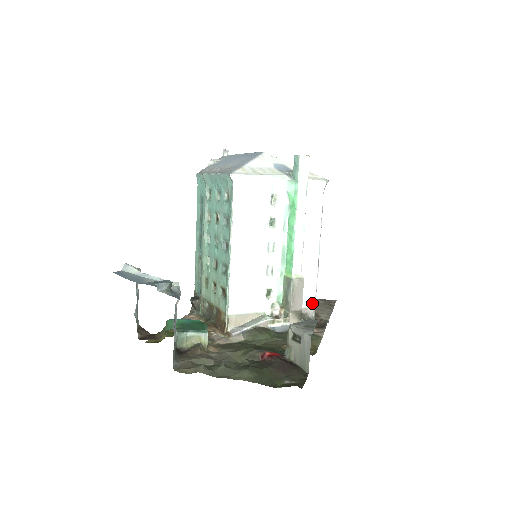
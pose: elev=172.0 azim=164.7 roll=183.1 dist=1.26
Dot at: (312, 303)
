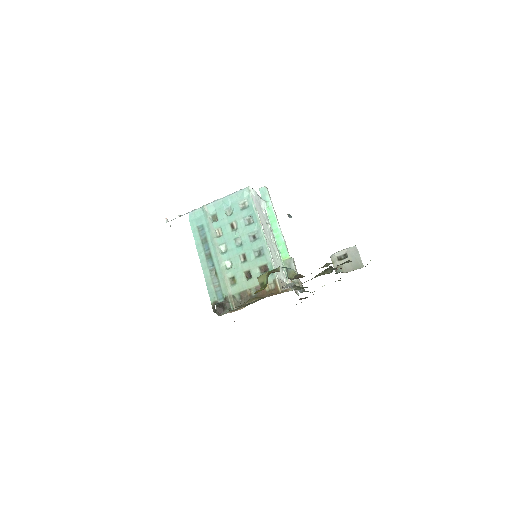
Dot at: occluded
